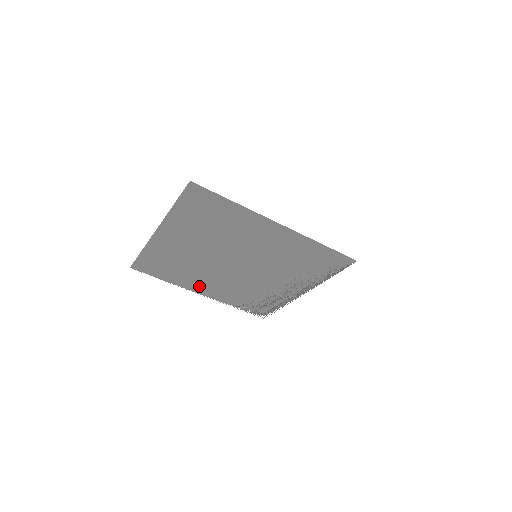
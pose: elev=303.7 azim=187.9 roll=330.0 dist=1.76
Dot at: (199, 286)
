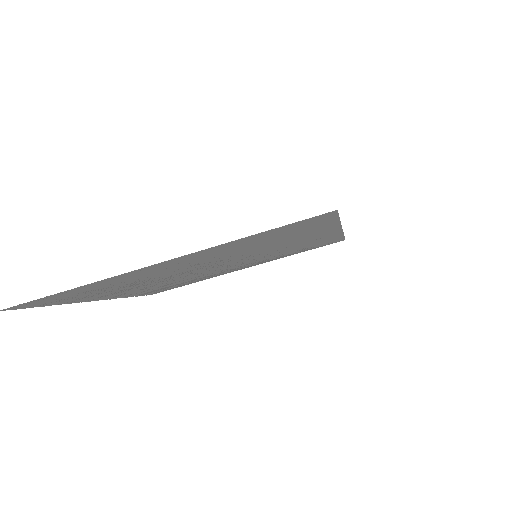
Dot at: (110, 295)
